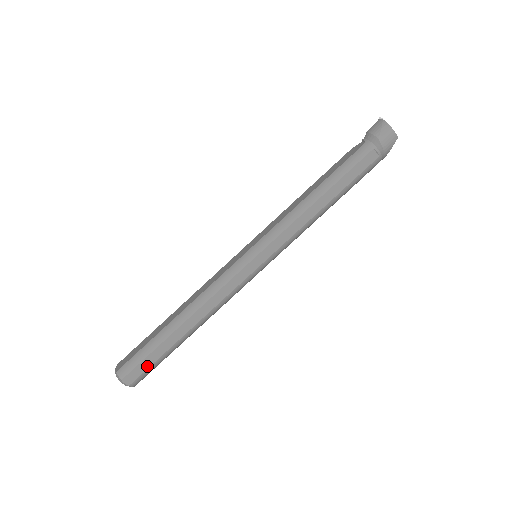
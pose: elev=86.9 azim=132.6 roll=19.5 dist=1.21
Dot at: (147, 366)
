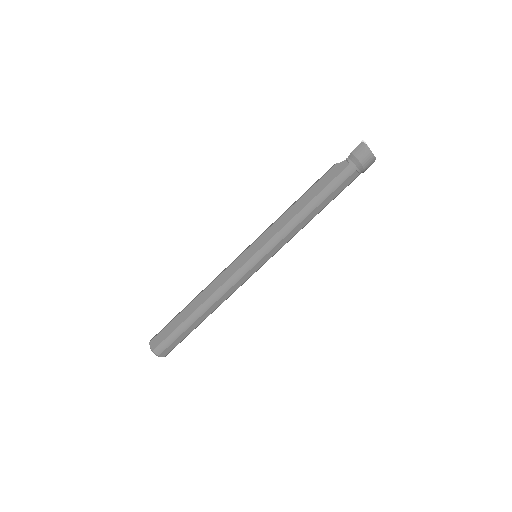
Dot at: (177, 344)
